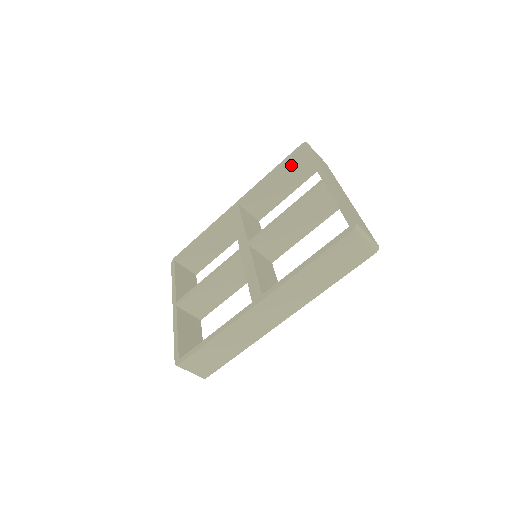
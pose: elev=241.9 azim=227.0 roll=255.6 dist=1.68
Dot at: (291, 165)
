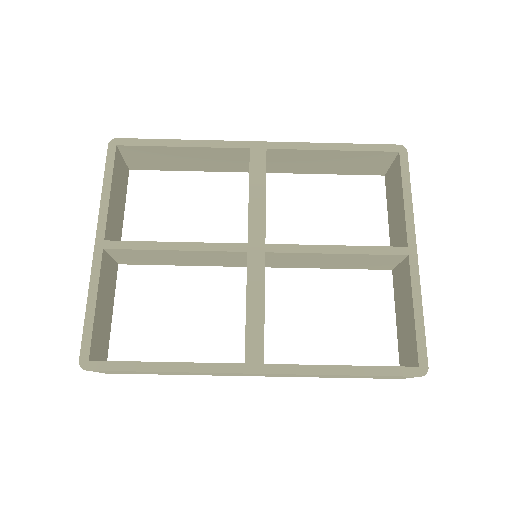
Dot at: (365, 156)
